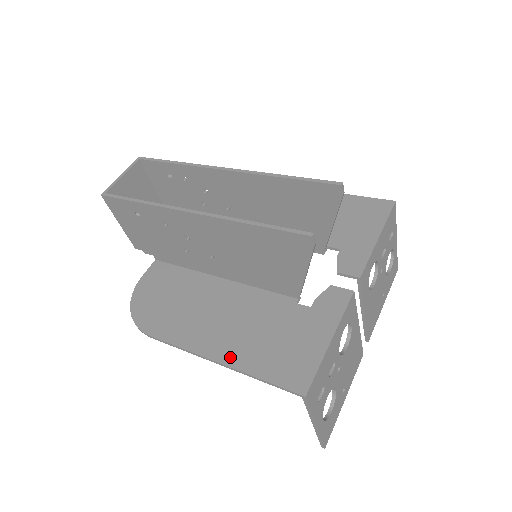
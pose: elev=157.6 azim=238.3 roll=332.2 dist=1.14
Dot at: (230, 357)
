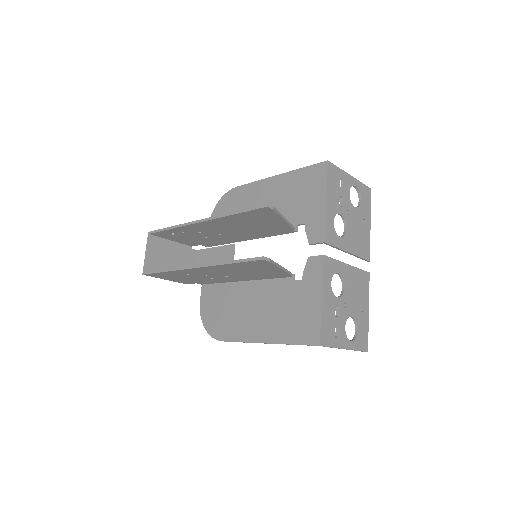
Dot at: (270, 337)
